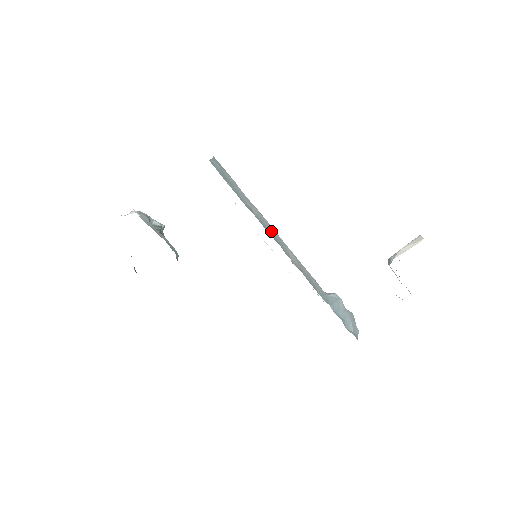
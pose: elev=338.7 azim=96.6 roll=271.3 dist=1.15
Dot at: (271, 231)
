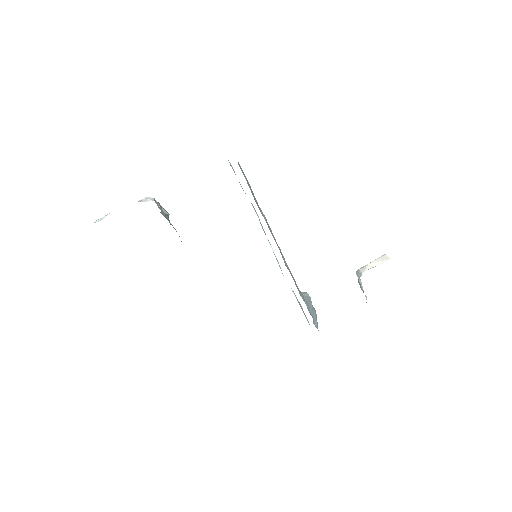
Dot at: (273, 235)
